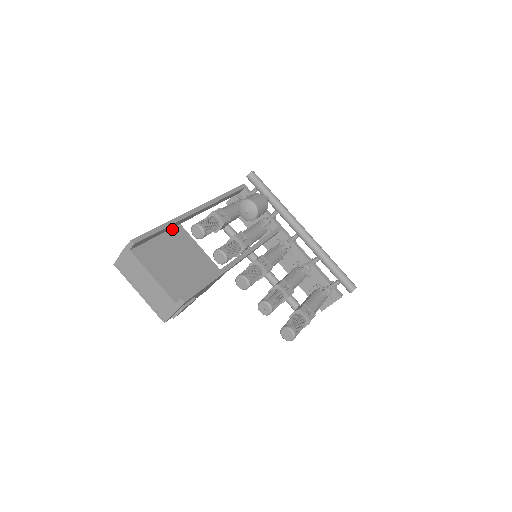
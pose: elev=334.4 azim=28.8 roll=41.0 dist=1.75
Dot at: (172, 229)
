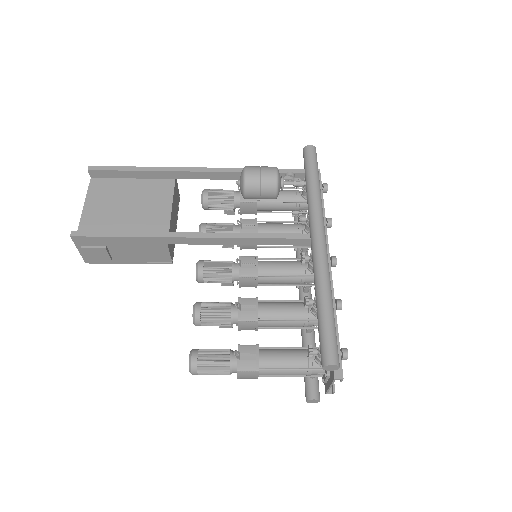
Dot at: (159, 179)
